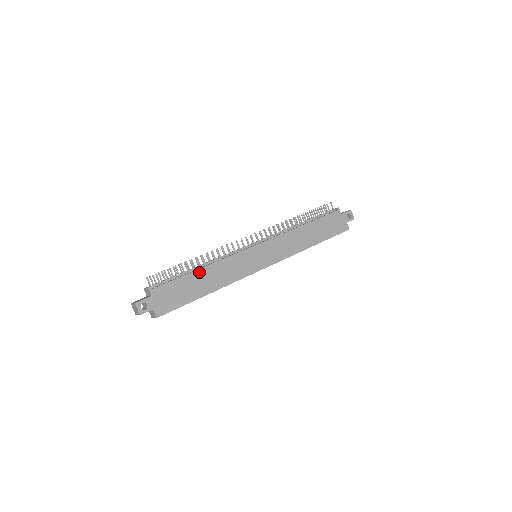
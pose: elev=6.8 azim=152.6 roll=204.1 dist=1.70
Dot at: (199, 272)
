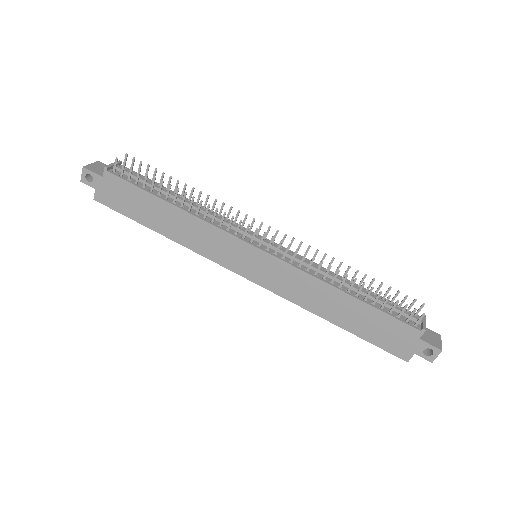
Dot at: (167, 206)
